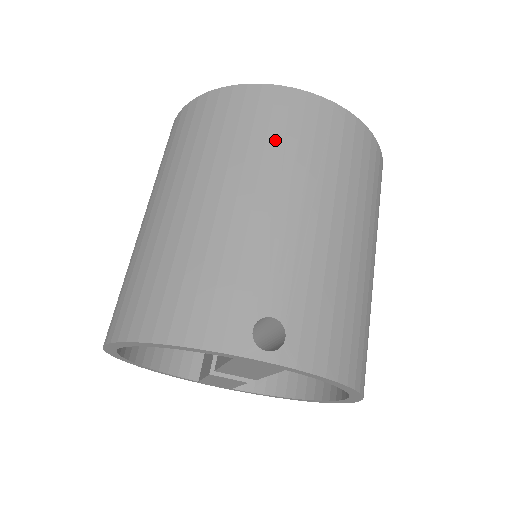
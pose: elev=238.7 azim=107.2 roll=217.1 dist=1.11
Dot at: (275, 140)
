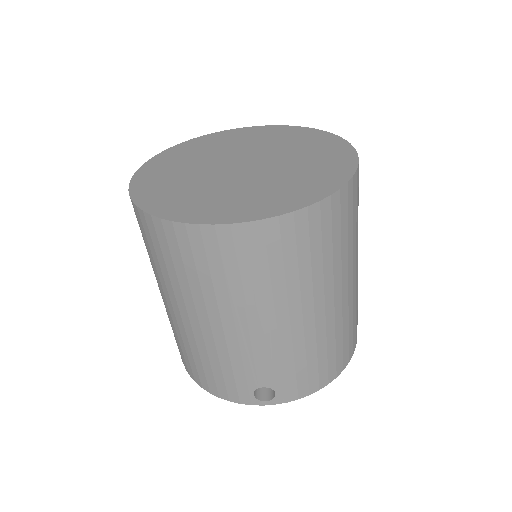
Dot at: (220, 280)
